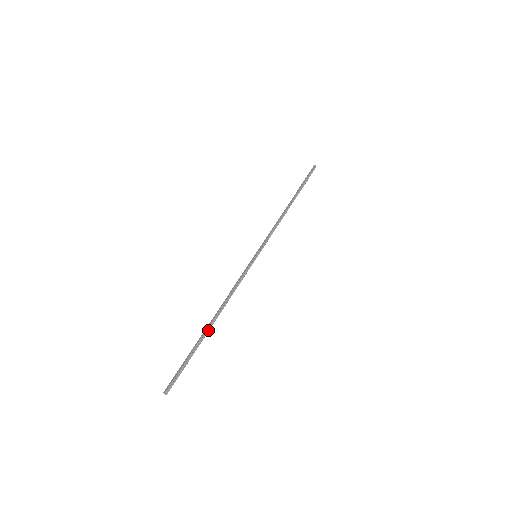
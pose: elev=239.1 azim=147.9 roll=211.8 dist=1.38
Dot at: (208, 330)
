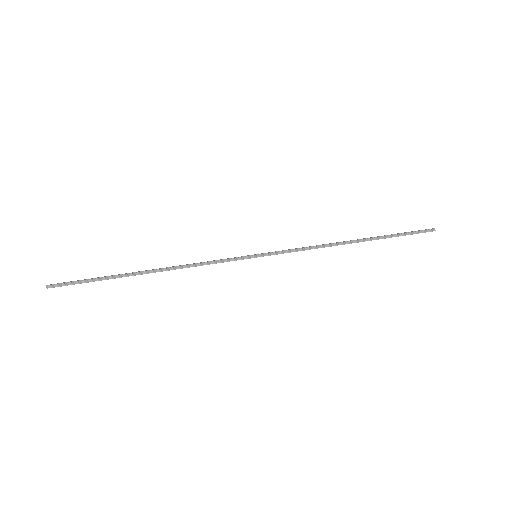
Dot at: (136, 274)
